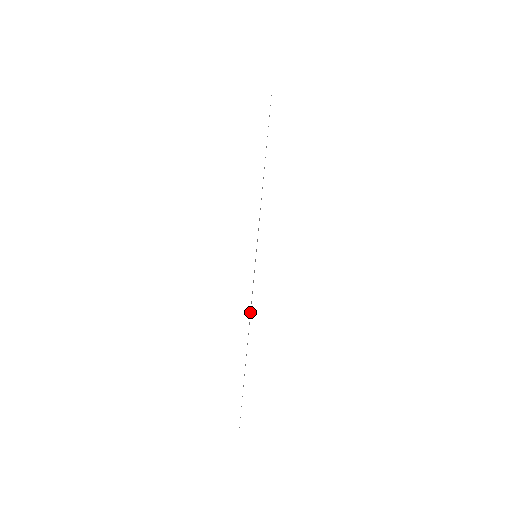
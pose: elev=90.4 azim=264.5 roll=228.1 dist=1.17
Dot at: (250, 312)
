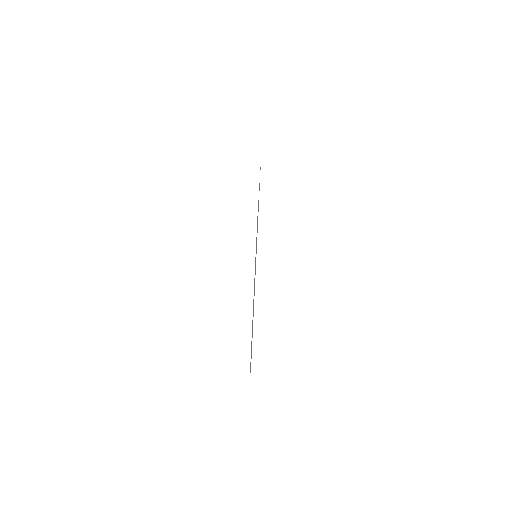
Dot at: (258, 211)
